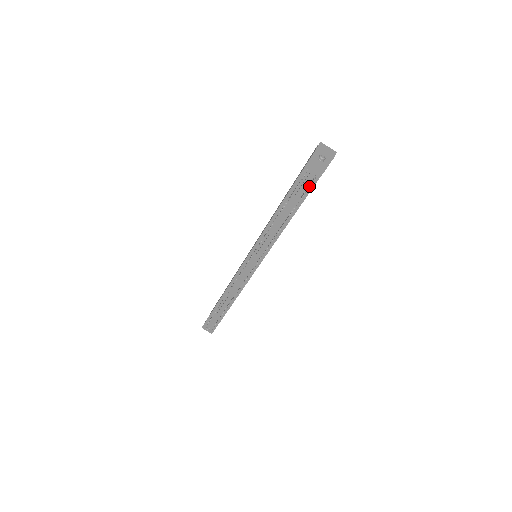
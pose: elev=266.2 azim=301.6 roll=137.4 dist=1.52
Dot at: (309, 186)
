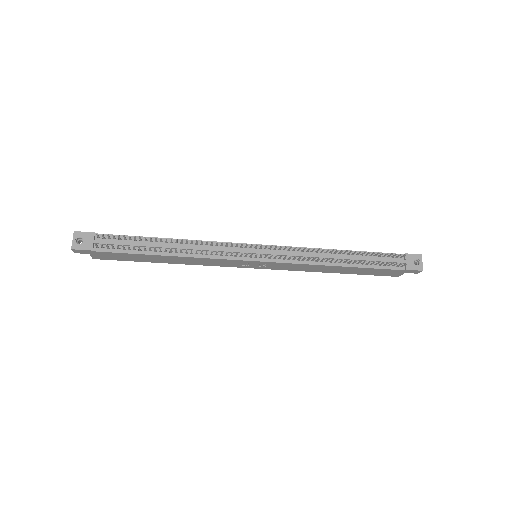
Dot at: (392, 263)
